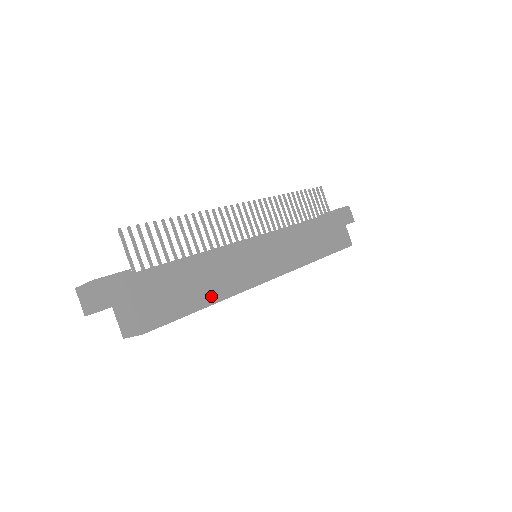
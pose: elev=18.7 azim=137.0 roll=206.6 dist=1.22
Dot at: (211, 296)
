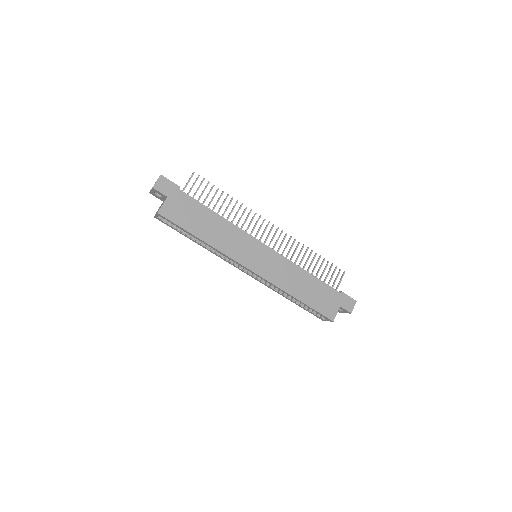
Dot at: (205, 236)
